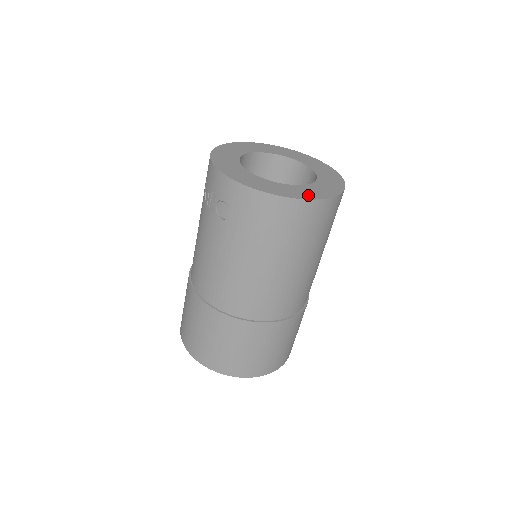
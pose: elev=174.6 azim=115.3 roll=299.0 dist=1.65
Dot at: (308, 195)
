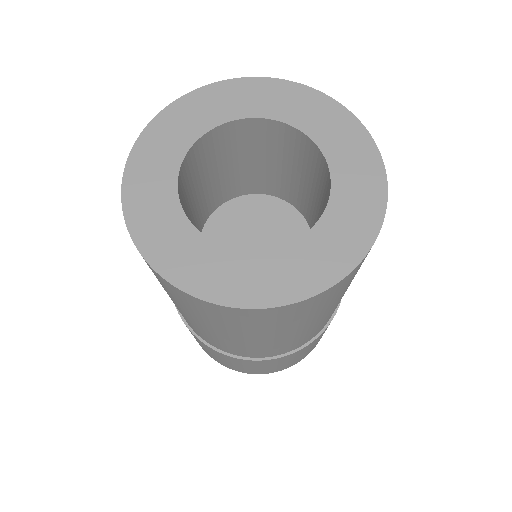
Dot at: (252, 292)
